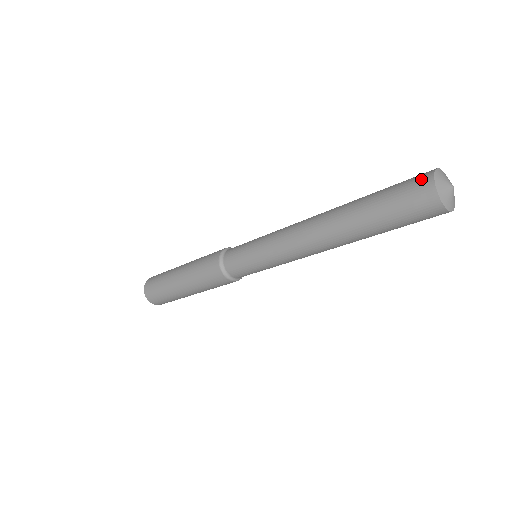
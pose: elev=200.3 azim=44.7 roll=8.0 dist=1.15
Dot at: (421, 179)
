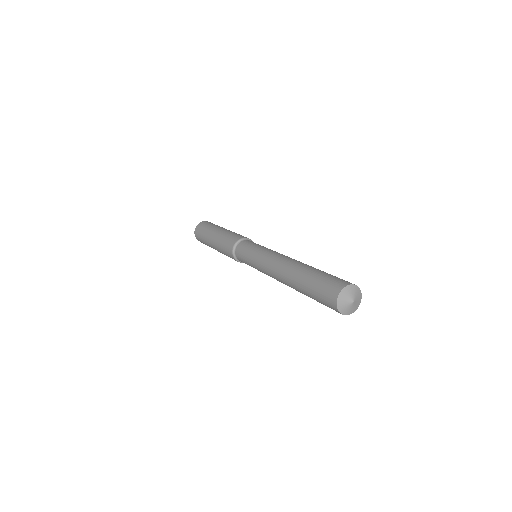
Dot at: (331, 306)
